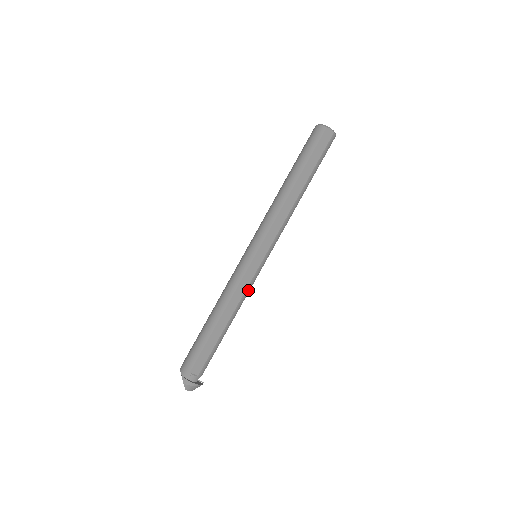
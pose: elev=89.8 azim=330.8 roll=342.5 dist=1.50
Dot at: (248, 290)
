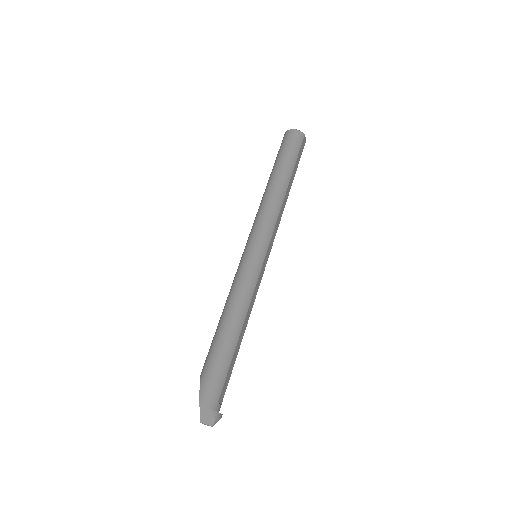
Dot at: (256, 294)
